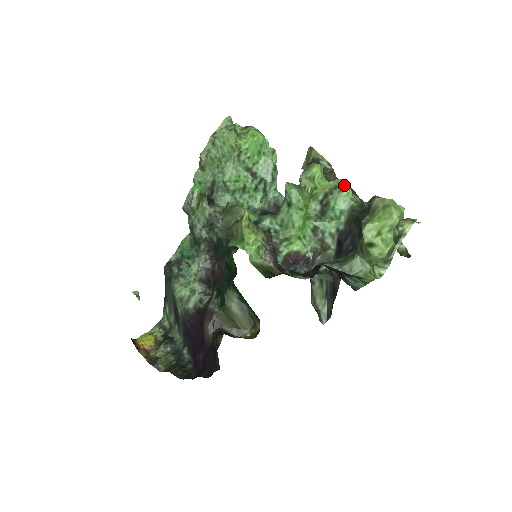
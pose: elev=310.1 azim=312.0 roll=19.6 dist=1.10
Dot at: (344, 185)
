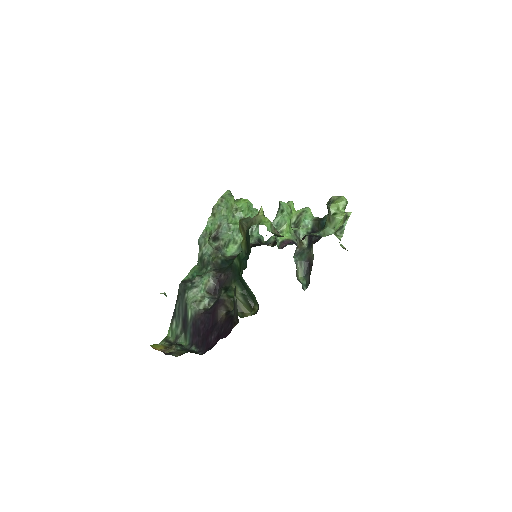
Dot at: (308, 209)
